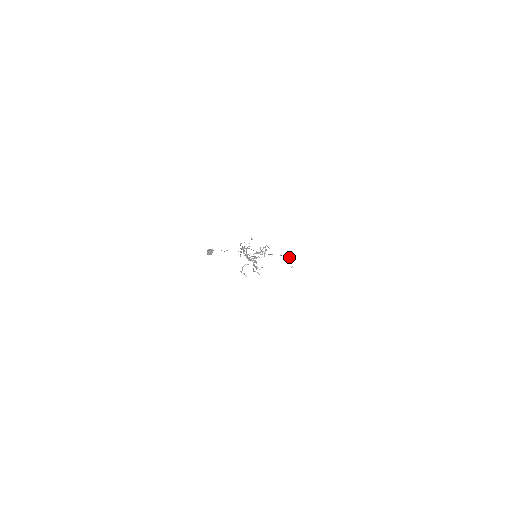
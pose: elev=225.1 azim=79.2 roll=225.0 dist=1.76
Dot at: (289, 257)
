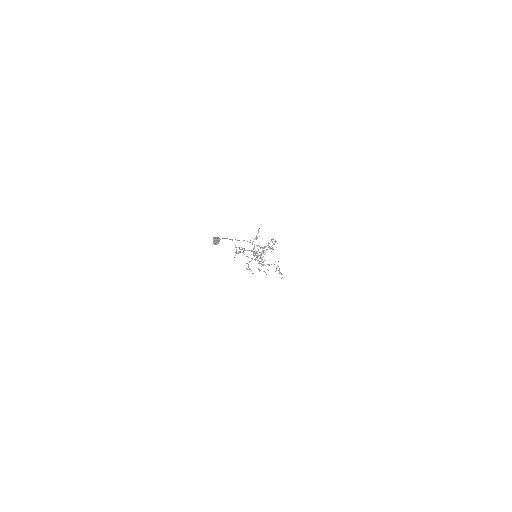
Dot at: occluded
